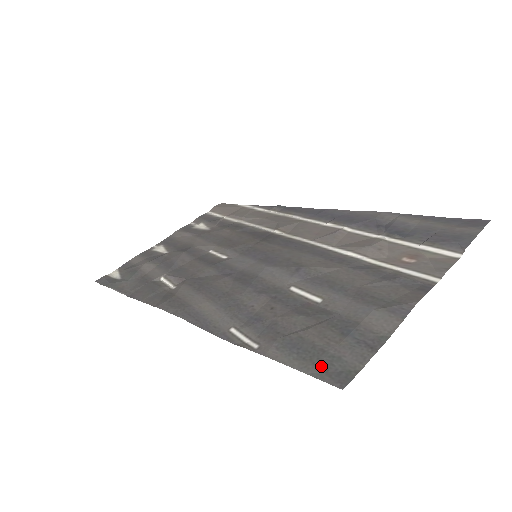
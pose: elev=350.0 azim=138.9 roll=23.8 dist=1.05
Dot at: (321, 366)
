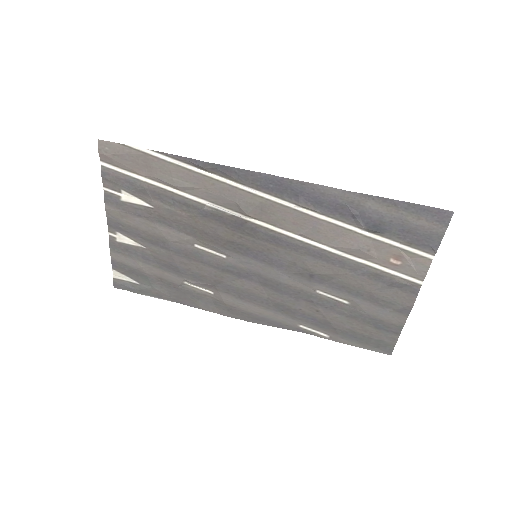
Dot at: (374, 346)
